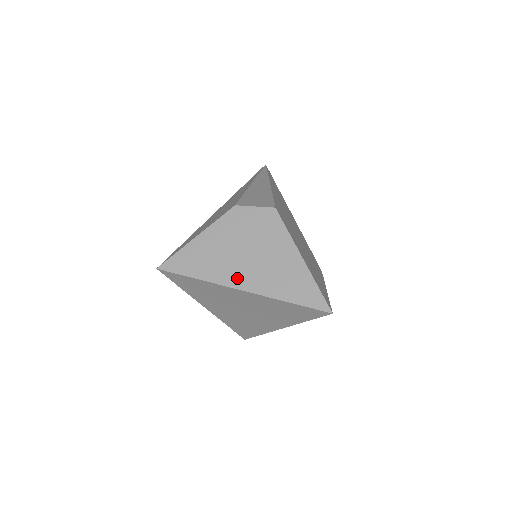
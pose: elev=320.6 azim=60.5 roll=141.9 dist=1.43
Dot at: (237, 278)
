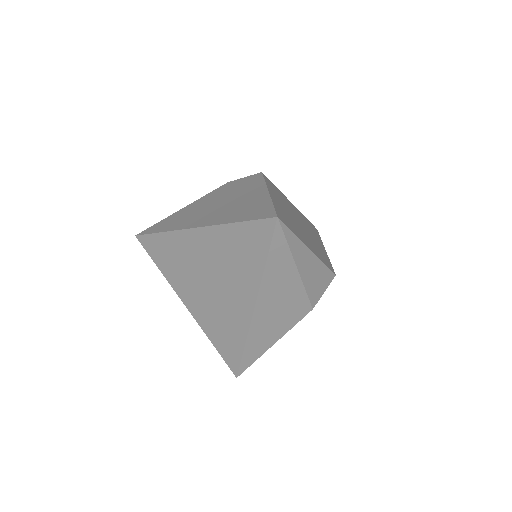
Dot at: (197, 221)
